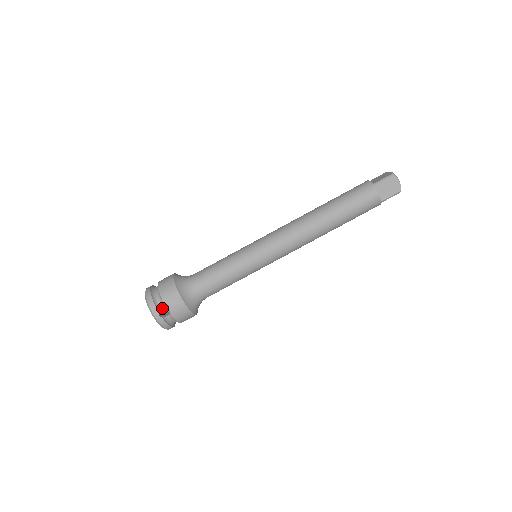
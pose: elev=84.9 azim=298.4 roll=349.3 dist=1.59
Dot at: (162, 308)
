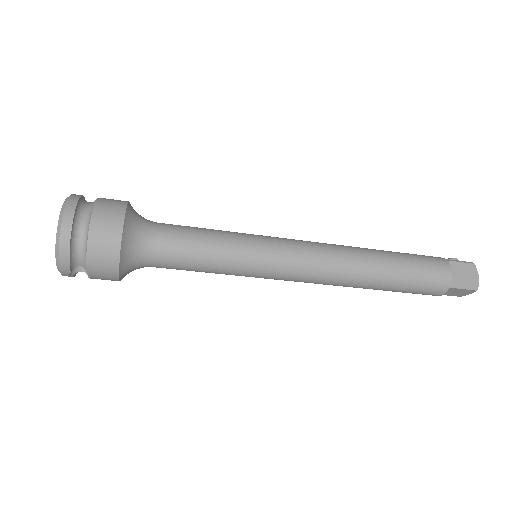
Dot at: occluded
